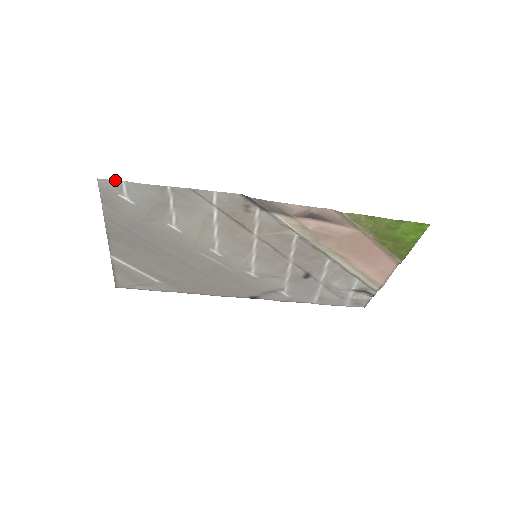
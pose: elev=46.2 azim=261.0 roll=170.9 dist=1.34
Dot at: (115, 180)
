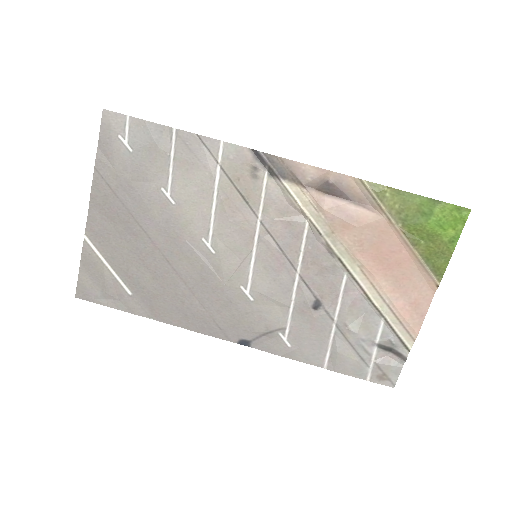
Dot at: (120, 114)
